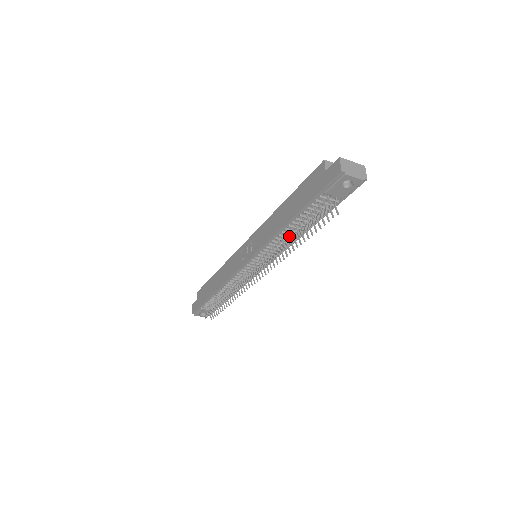
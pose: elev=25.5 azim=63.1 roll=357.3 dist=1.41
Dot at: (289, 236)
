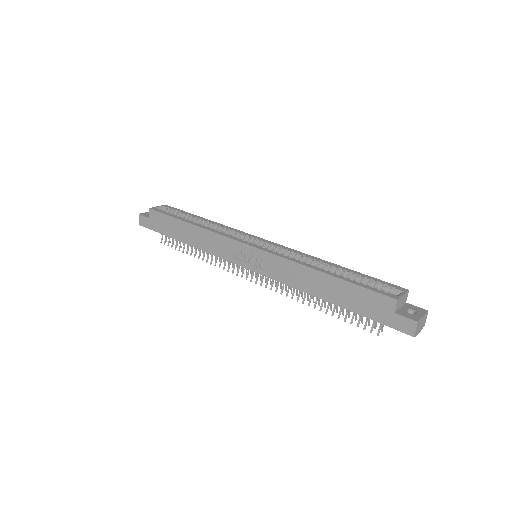
Dot at: (316, 297)
